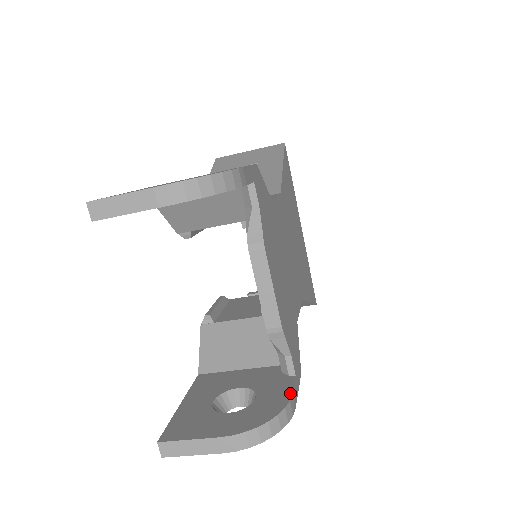
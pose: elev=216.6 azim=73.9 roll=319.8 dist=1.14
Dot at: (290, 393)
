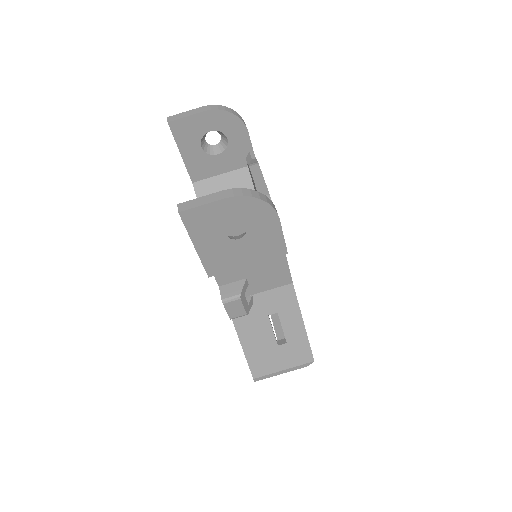
Dot at: occluded
